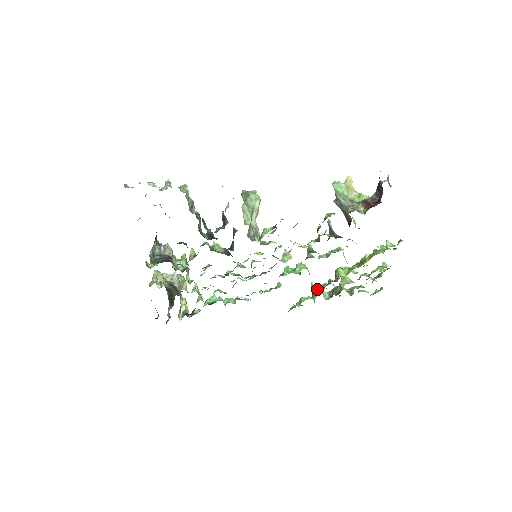
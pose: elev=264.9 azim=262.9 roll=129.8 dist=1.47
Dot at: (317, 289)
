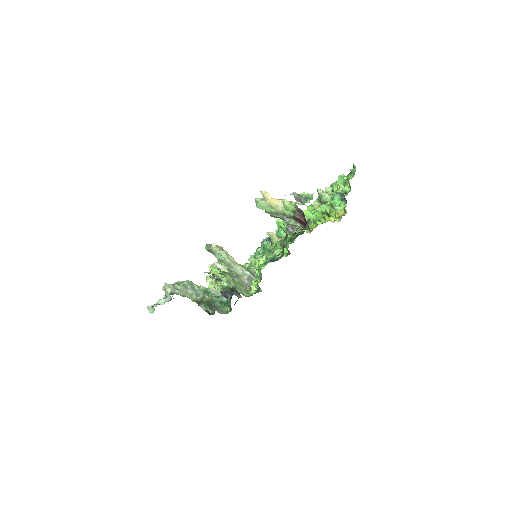
Dot at: occluded
